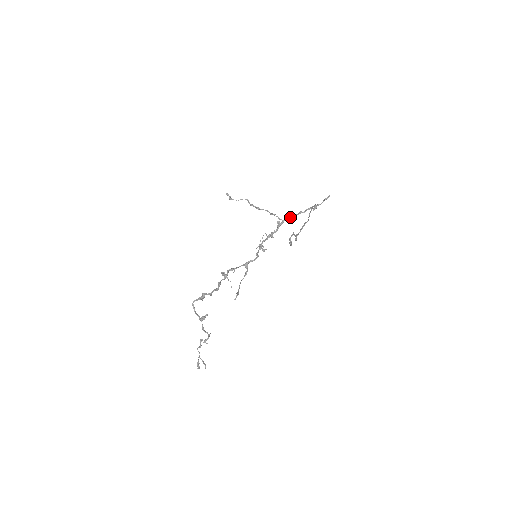
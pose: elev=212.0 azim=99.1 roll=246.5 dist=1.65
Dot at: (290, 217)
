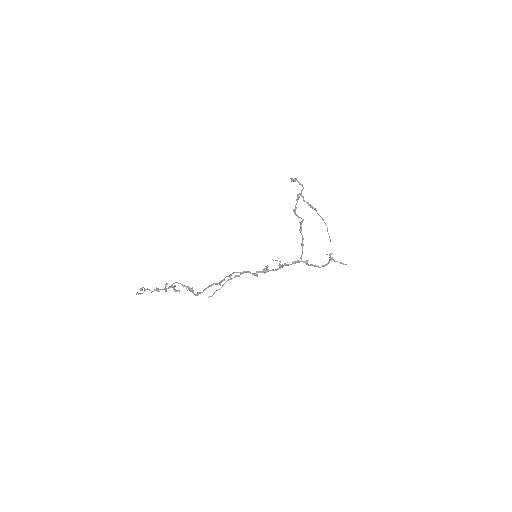
Dot at: (308, 265)
